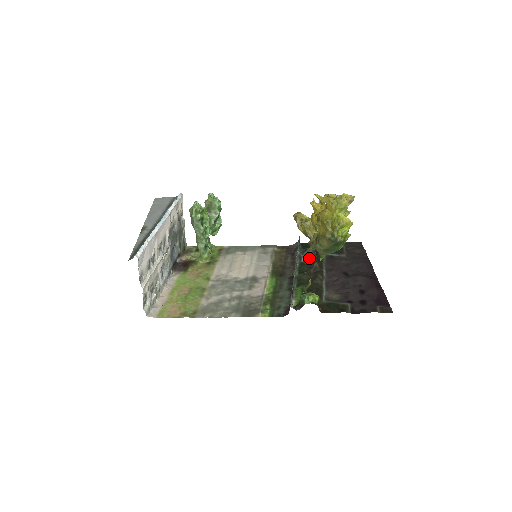
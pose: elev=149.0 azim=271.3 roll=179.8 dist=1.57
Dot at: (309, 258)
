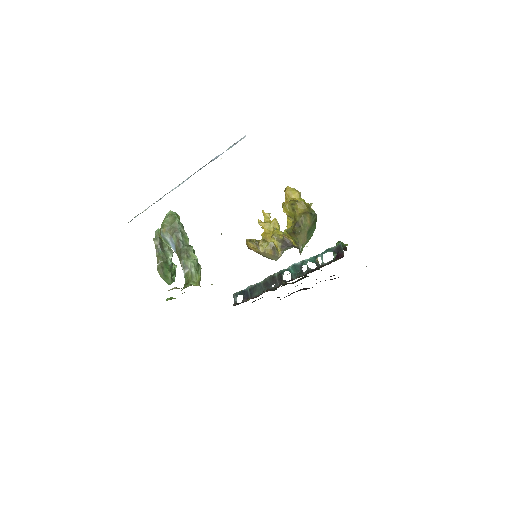
Dot at: occluded
